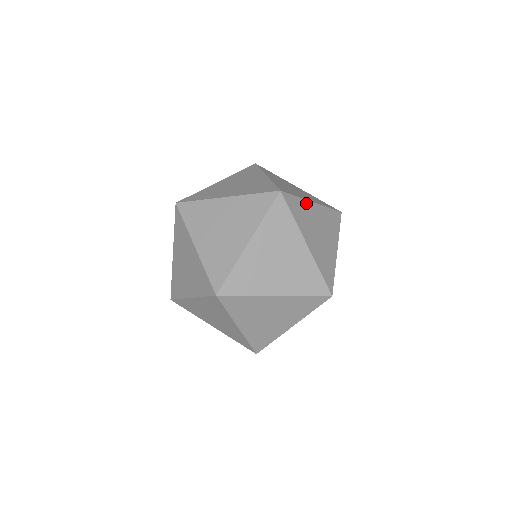
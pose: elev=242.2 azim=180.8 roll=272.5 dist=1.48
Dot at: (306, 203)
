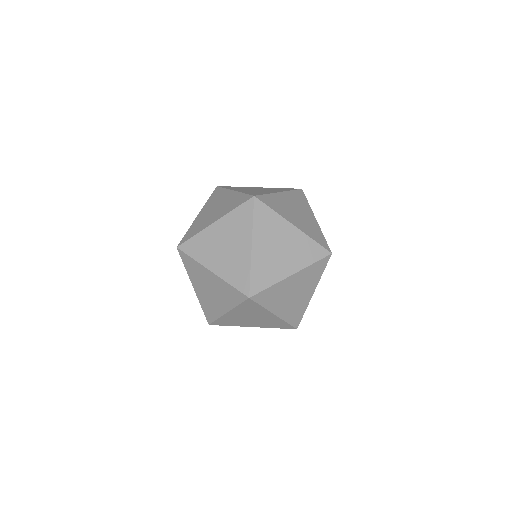
Dot at: (282, 220)
